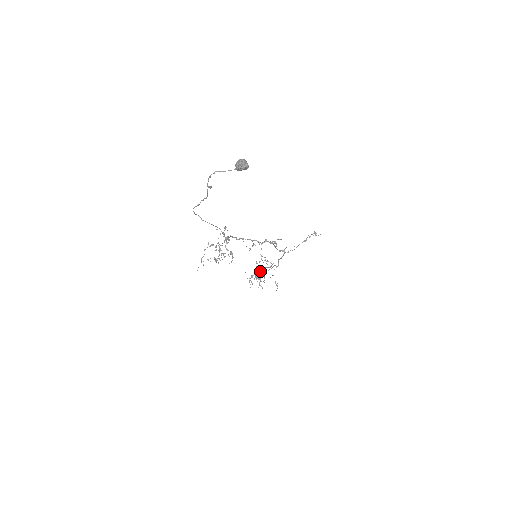
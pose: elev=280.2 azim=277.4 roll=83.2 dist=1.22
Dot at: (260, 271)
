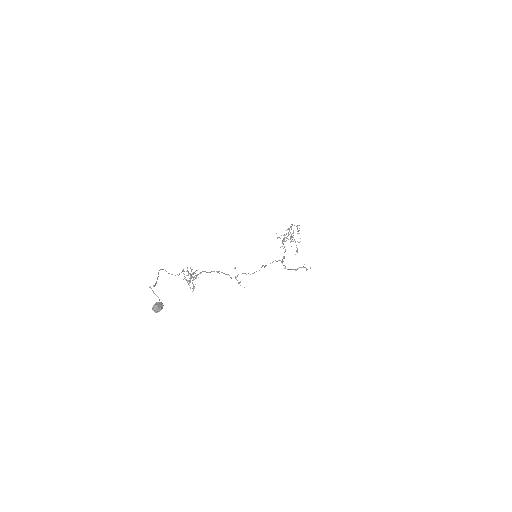
Dot at: (284, 240)
